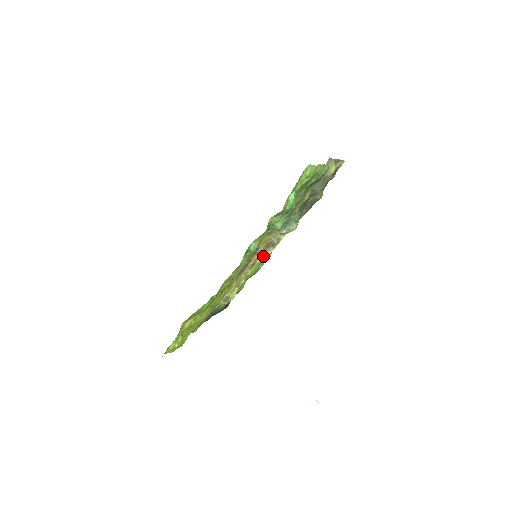
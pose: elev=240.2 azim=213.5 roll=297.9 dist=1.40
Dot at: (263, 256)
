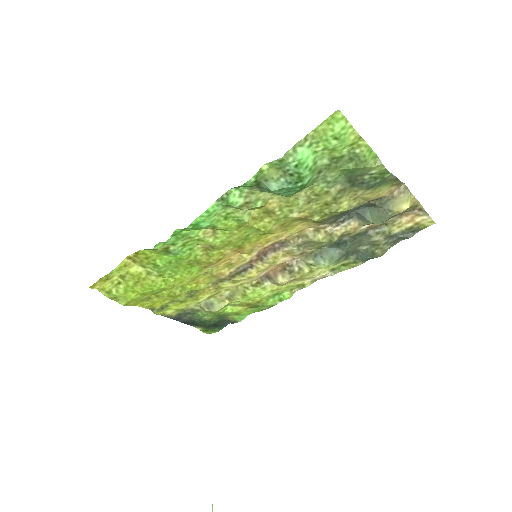
Dot at: (274, 279)
